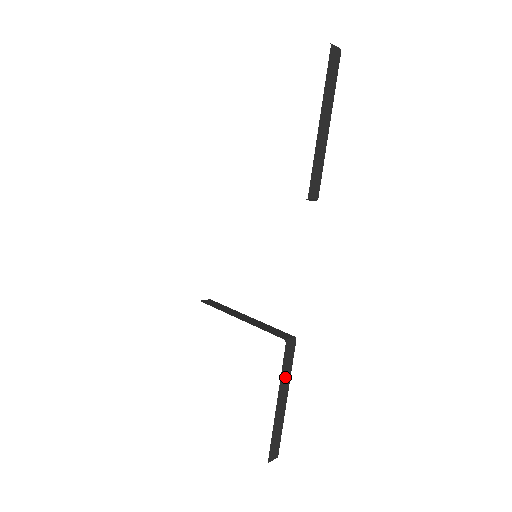
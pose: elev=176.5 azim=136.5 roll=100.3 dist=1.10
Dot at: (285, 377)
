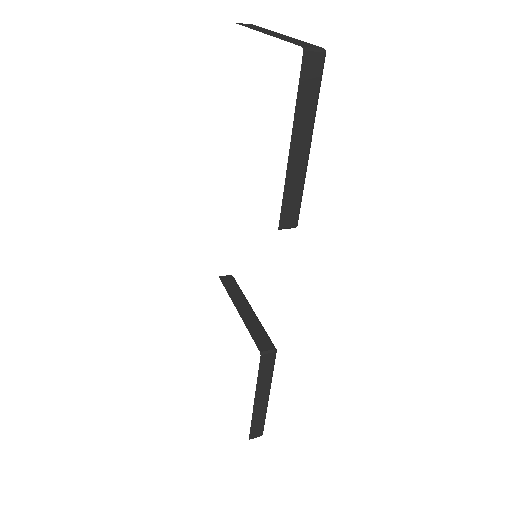
Dot at: (263, 381)
